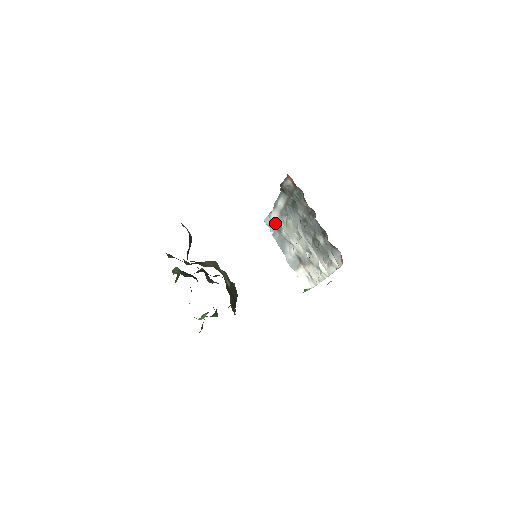
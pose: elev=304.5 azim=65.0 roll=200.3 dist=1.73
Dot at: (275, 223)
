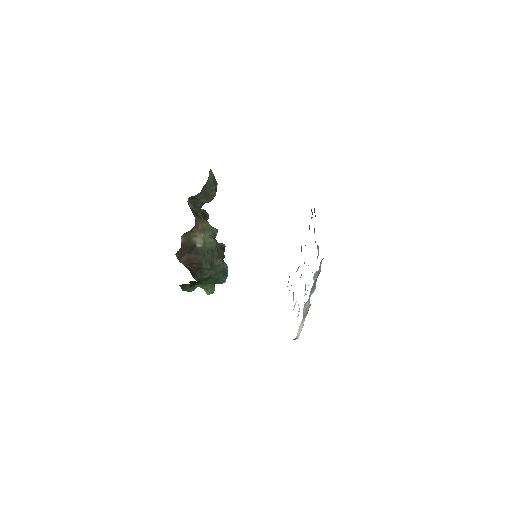
Dot at: occluded
